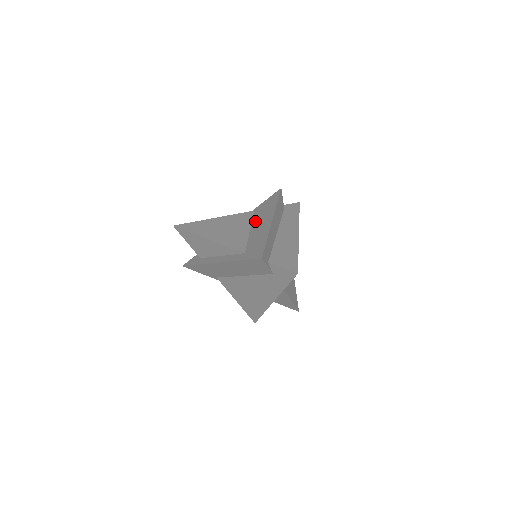
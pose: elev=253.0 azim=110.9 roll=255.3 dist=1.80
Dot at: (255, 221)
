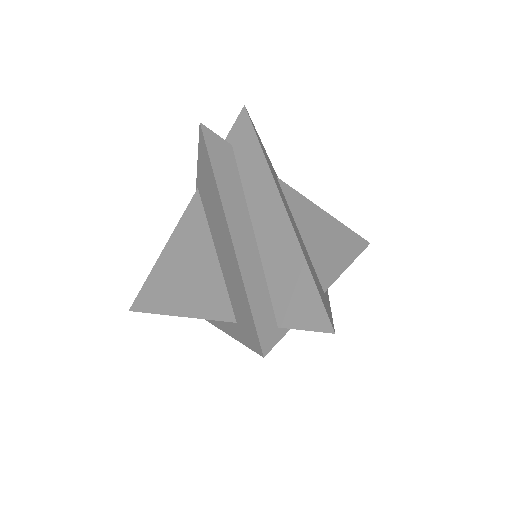
Dot at: (210, 225)
